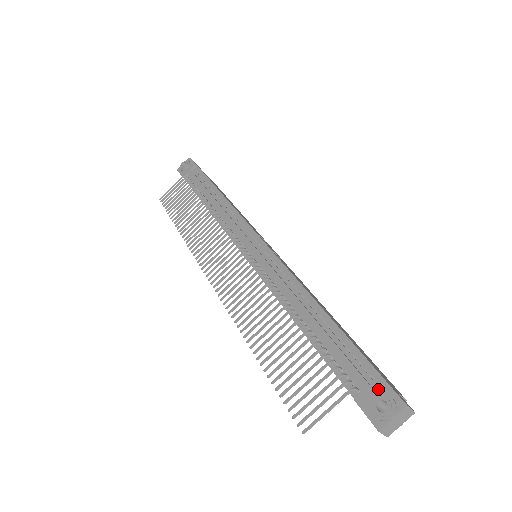
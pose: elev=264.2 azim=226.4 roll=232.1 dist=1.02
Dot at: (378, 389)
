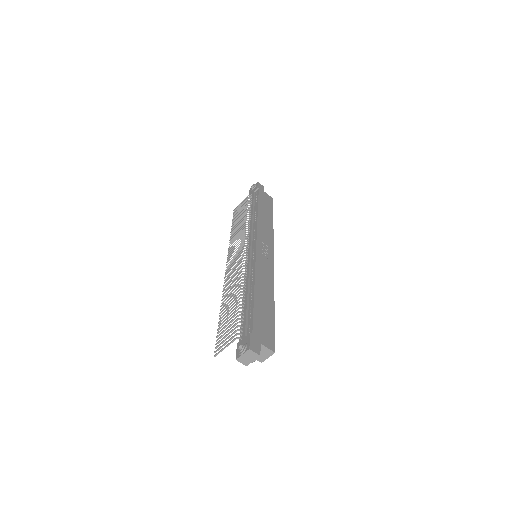
Dot at: (246, 339)
